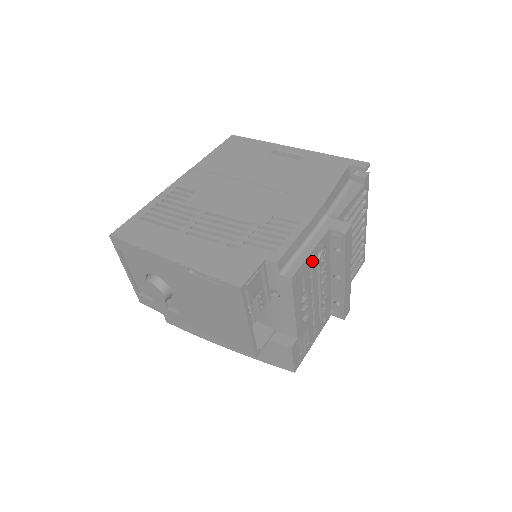
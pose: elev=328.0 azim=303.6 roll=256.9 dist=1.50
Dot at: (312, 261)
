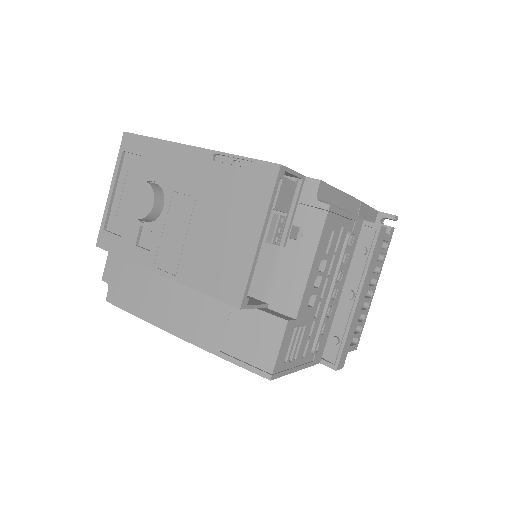
Dot at: (344, 227)
